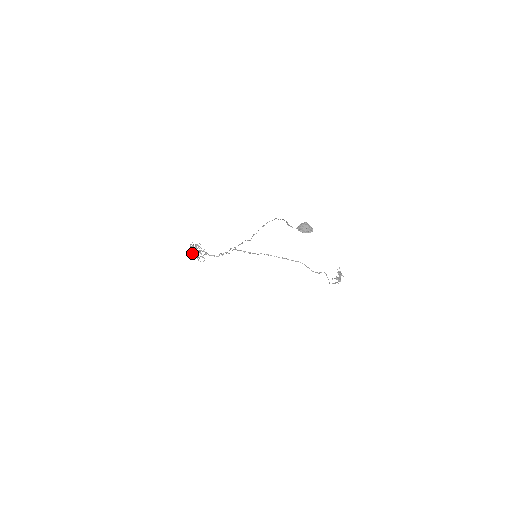
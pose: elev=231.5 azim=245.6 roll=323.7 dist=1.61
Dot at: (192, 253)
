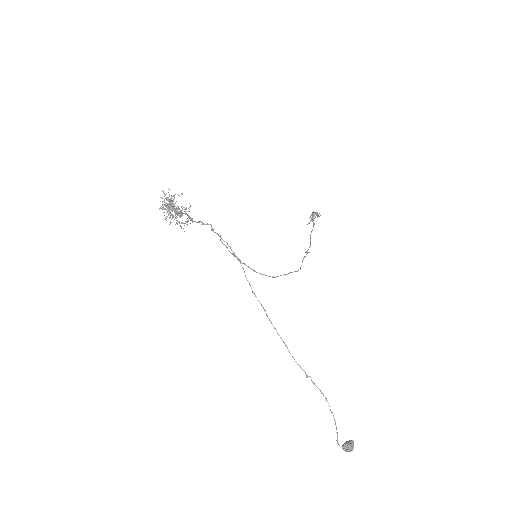
Dot at: occluded
